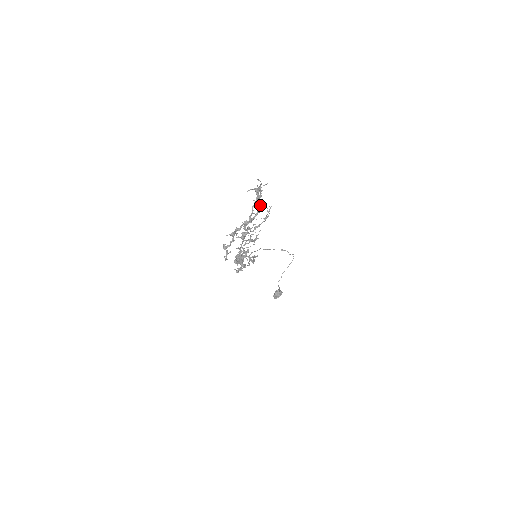
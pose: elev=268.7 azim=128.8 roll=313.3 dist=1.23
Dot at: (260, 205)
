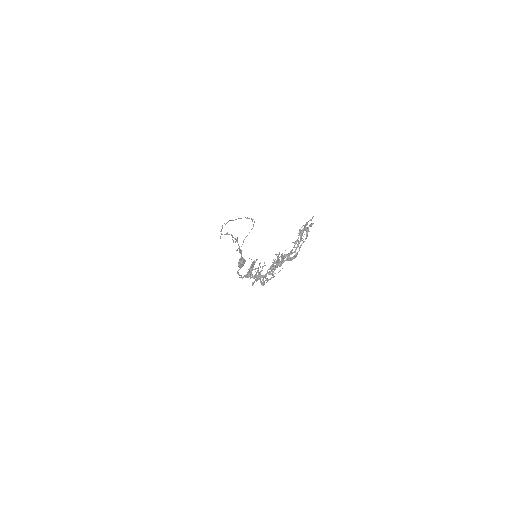
Dot at: (302, 238)
